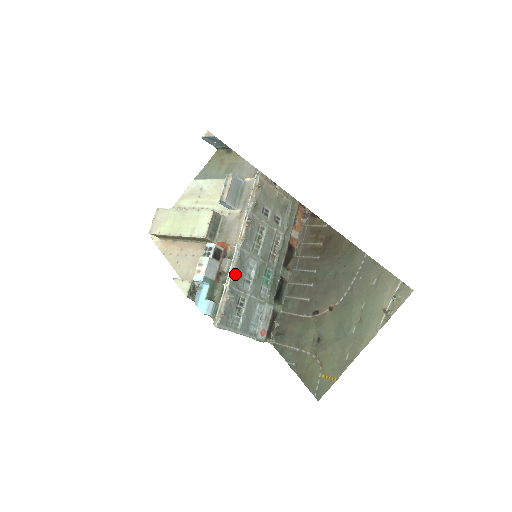
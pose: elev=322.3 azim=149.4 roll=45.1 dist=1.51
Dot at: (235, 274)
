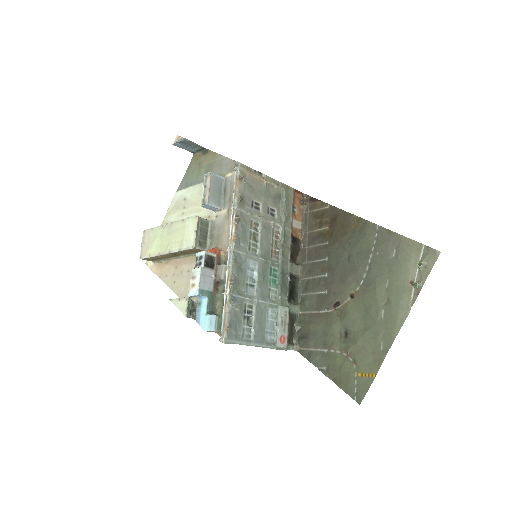
Dot at: (233, 279)
